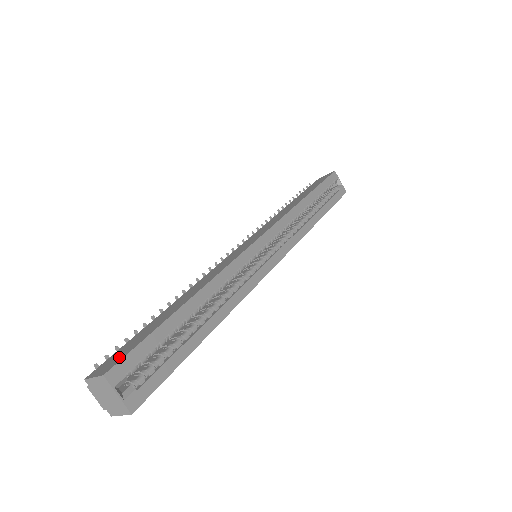
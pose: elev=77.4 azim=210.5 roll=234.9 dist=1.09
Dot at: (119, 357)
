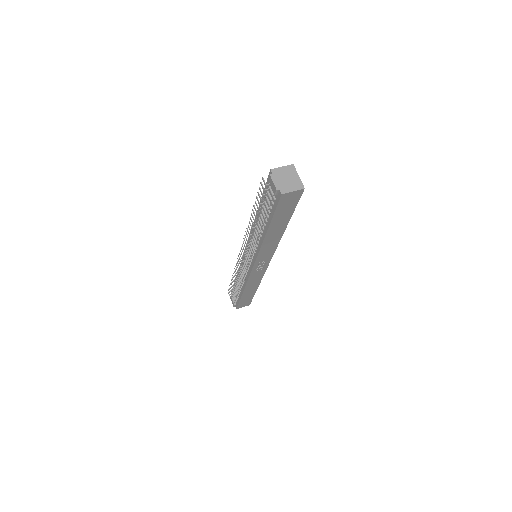
Dot at: occluded
